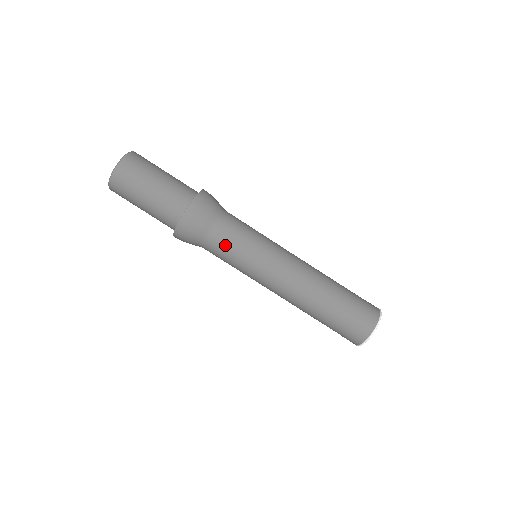
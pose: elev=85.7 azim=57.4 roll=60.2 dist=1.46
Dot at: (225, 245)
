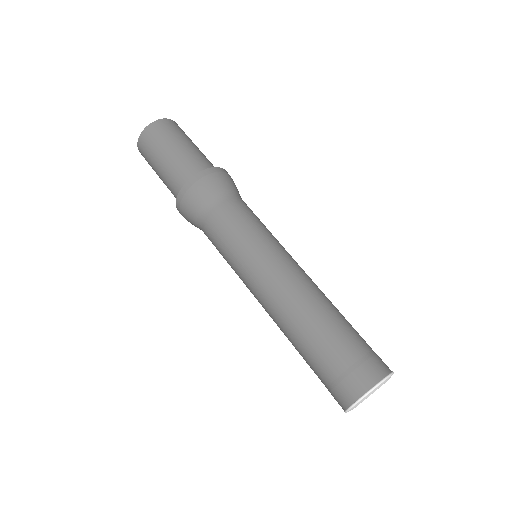
Dot at: (227, 220)
